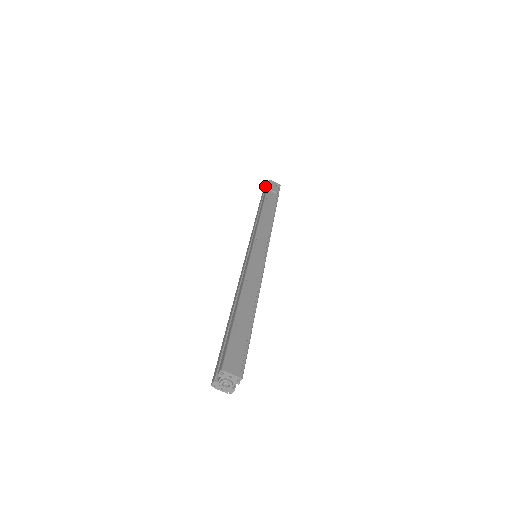
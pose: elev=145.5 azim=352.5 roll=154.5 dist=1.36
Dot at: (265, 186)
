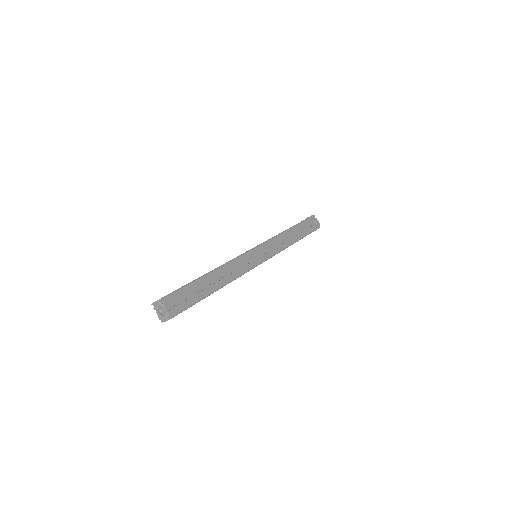
Dot at: occluded
